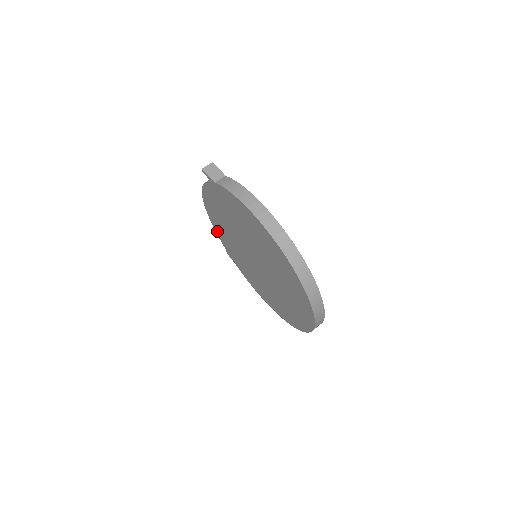
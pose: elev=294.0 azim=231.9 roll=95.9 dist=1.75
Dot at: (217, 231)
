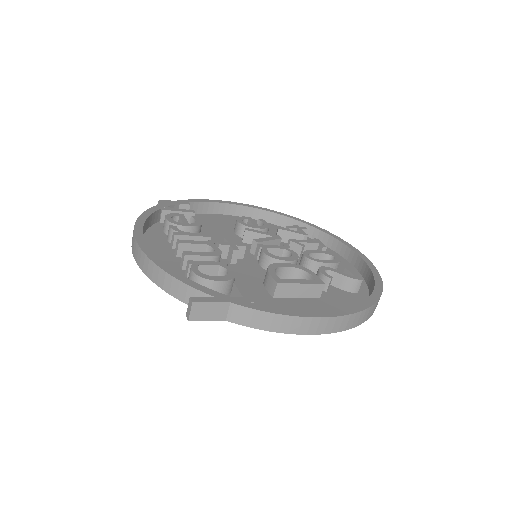
Dot at: (148, 232)
